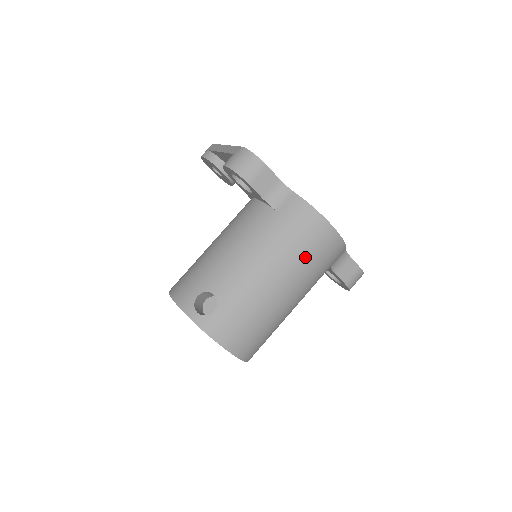
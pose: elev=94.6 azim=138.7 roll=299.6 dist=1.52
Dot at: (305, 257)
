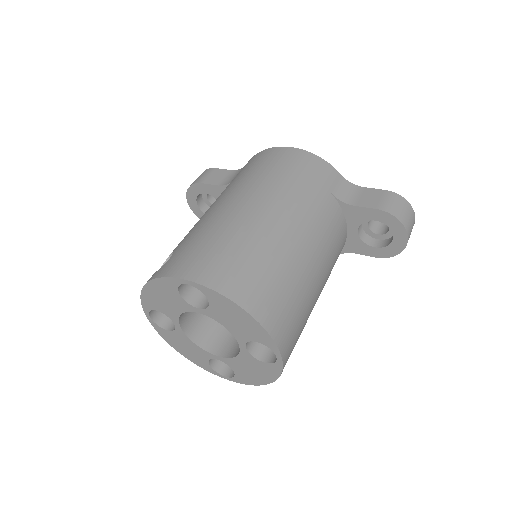
Dot at: (268, 174)
